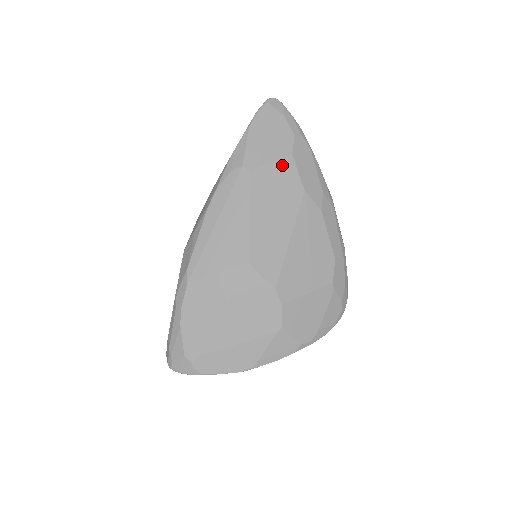
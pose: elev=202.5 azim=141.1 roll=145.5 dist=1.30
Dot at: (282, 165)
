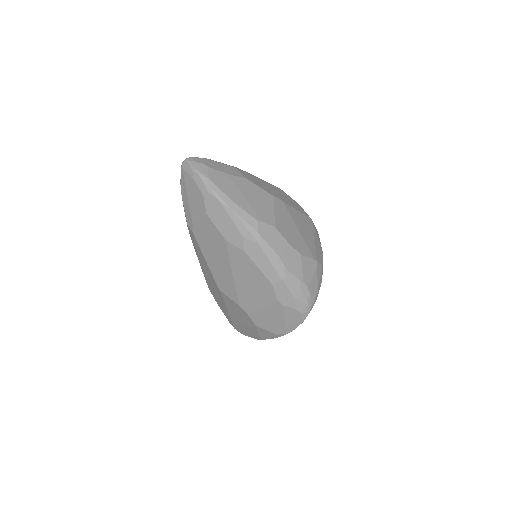
Dot at: (205, 223)
